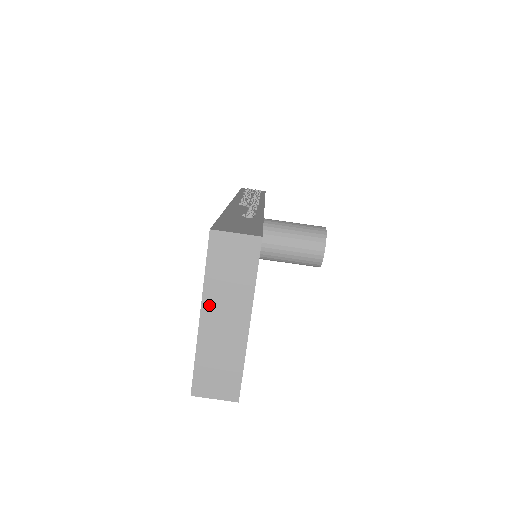
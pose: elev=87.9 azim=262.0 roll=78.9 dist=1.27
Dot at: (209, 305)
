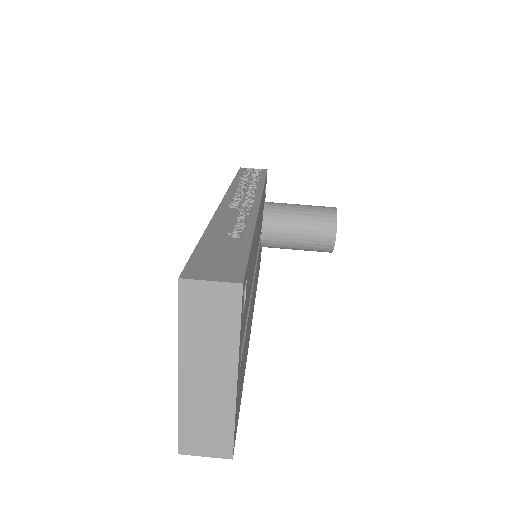
Dot at: (187, 361)
